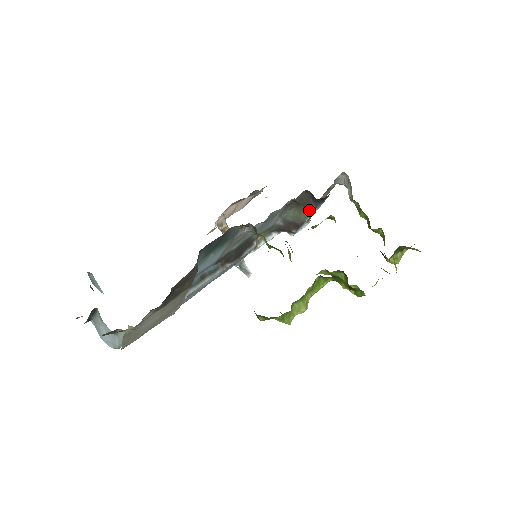
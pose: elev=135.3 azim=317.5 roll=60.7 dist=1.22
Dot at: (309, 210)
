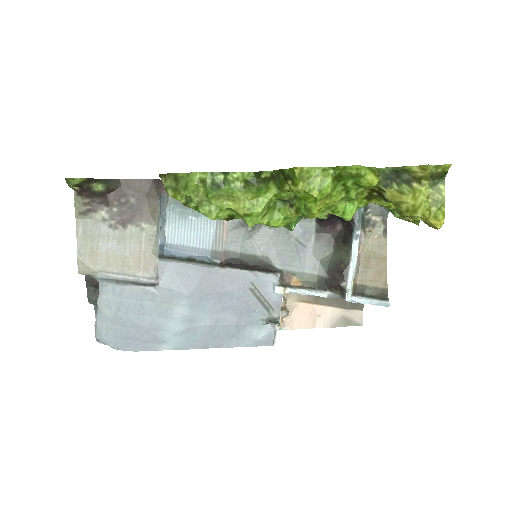
Dot at: (348, 245)
